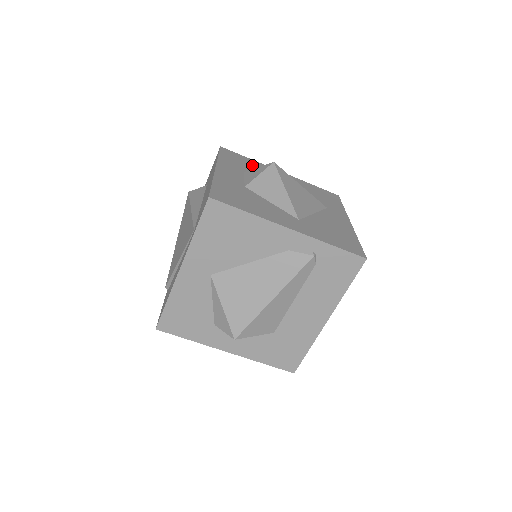
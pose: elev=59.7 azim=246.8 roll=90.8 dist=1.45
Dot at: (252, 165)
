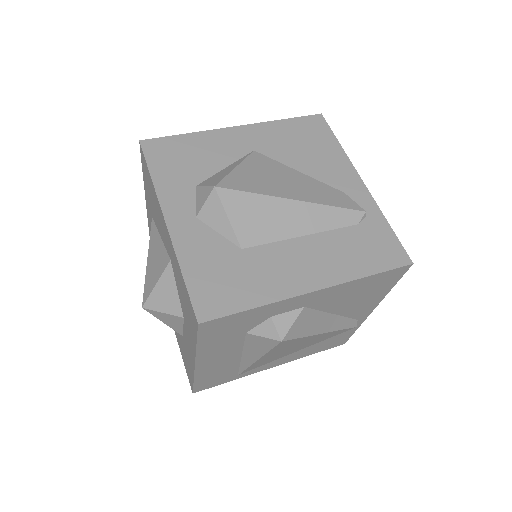
Dot at: occluded
